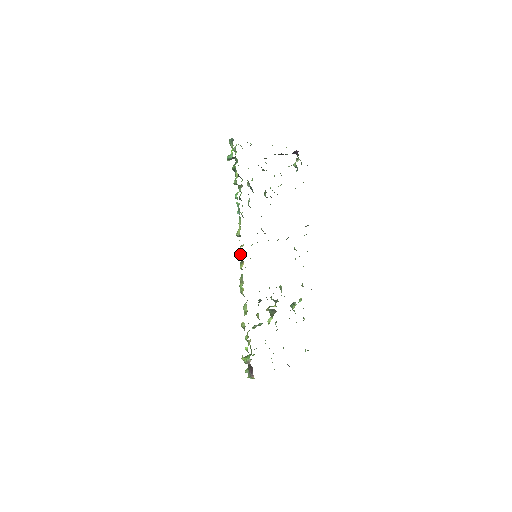
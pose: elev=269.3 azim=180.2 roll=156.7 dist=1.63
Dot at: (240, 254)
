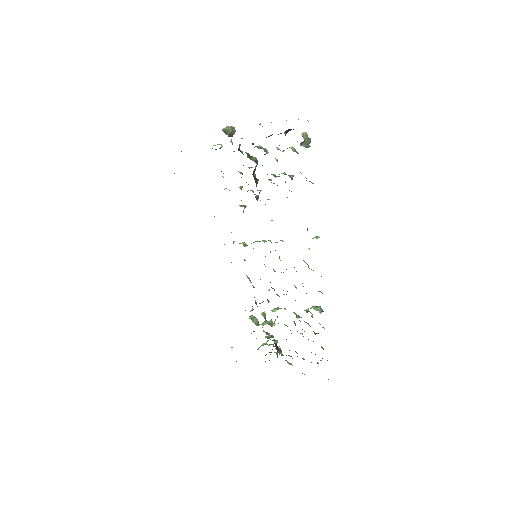
Dot at: occluded
